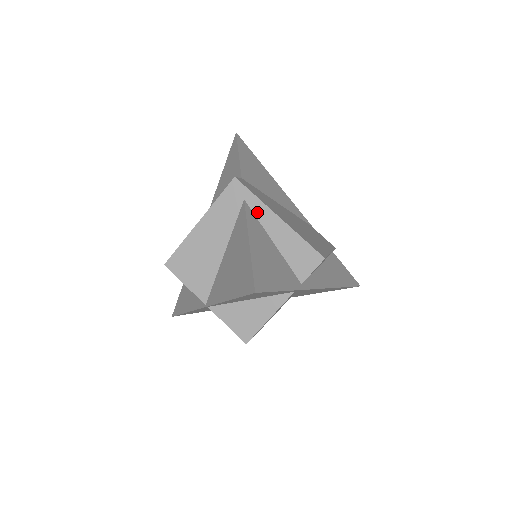
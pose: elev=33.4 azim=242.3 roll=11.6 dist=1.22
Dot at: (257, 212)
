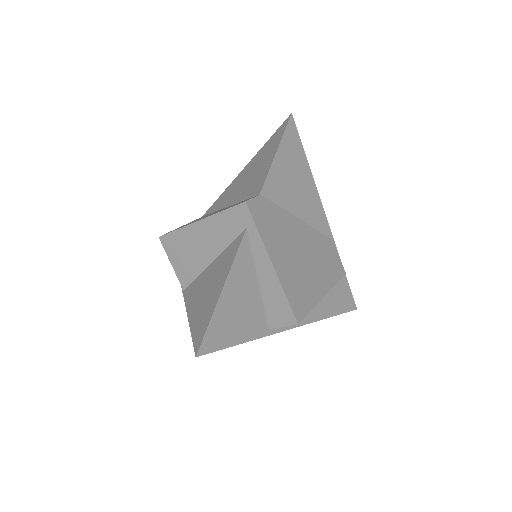
Dot at: (254, 247)
